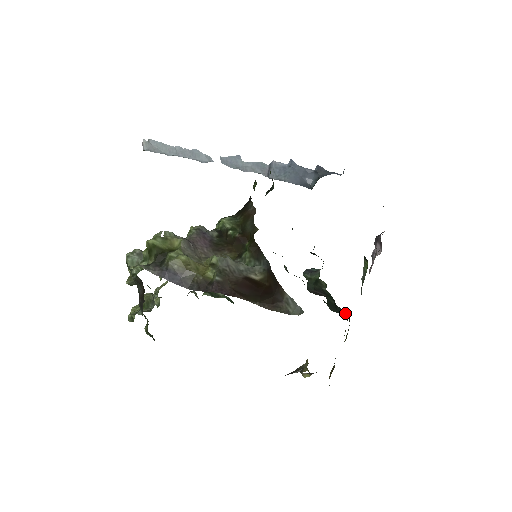
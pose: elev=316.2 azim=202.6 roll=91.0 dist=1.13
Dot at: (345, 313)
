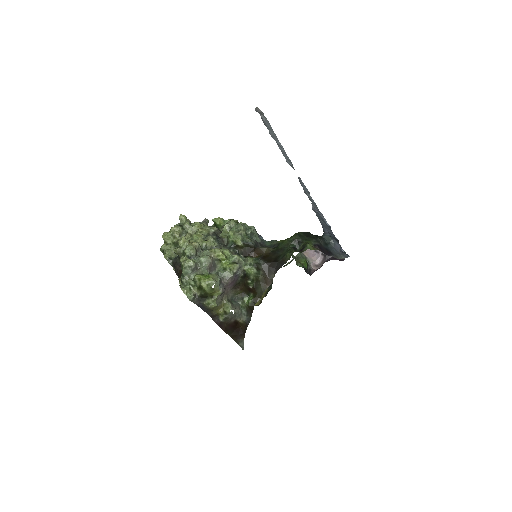
Dot at: occluded
